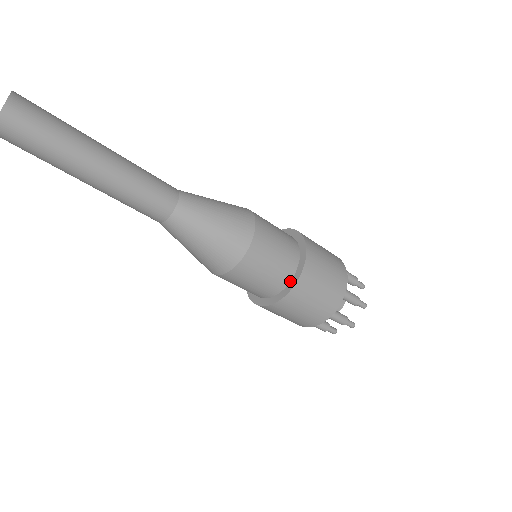
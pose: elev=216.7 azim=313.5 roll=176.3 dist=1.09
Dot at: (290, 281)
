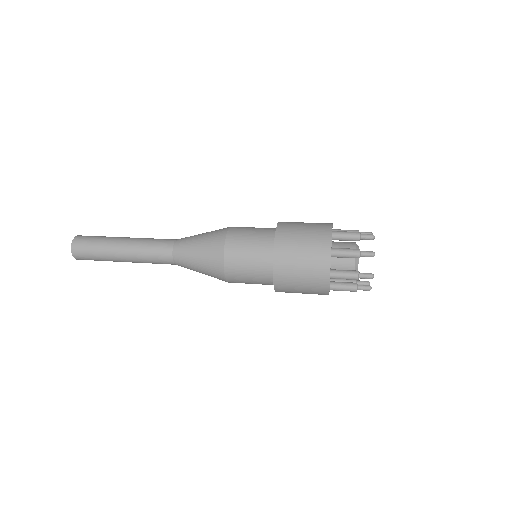
Dot at: occluded
